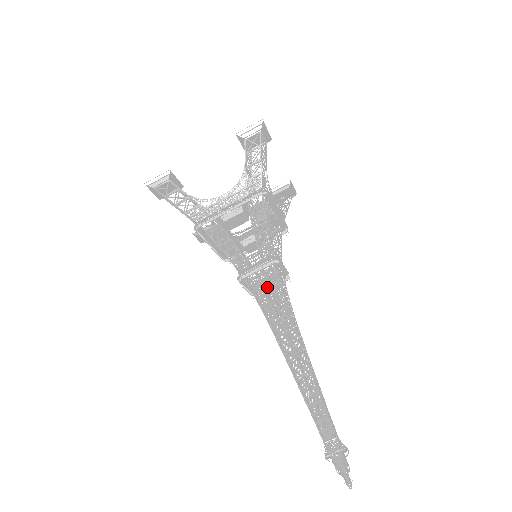
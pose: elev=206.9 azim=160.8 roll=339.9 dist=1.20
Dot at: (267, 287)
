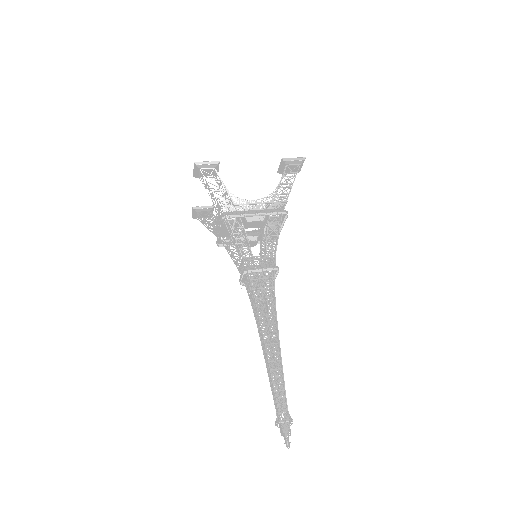
Dot at: occluded
